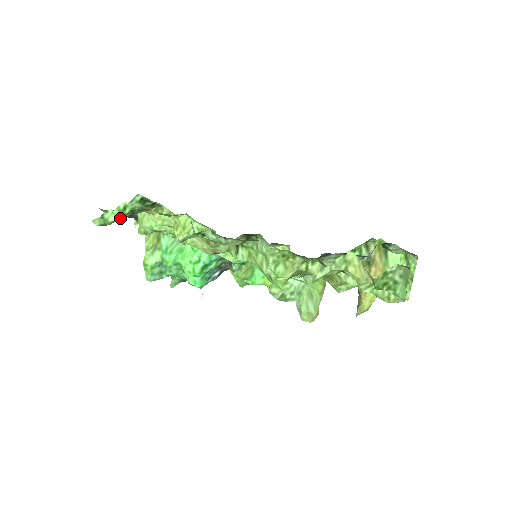
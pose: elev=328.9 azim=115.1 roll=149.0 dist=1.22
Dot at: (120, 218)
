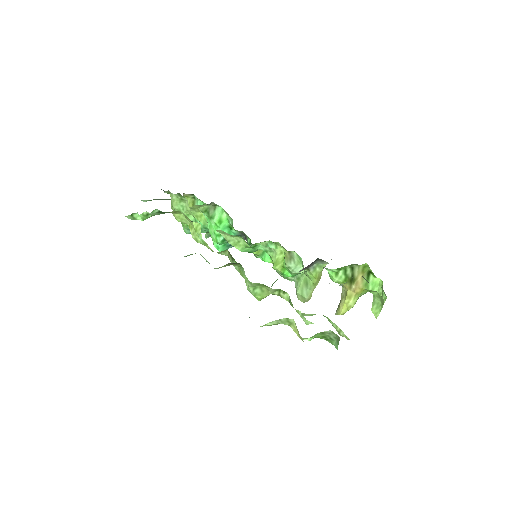
Dot at: (145, 219)
